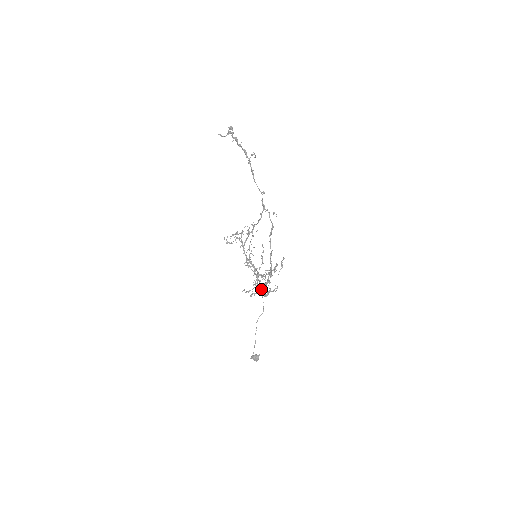
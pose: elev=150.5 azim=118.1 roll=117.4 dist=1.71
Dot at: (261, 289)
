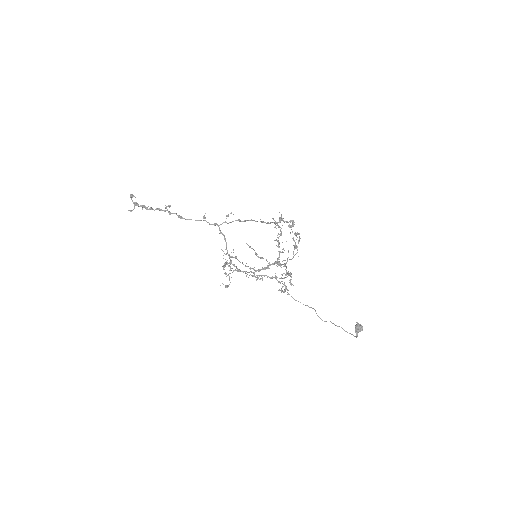
Dot at: occluded
